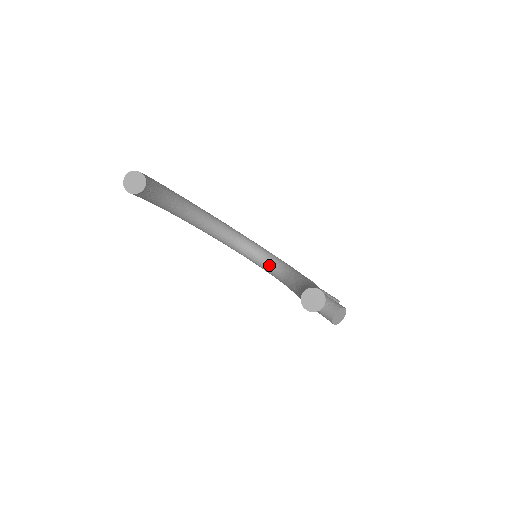
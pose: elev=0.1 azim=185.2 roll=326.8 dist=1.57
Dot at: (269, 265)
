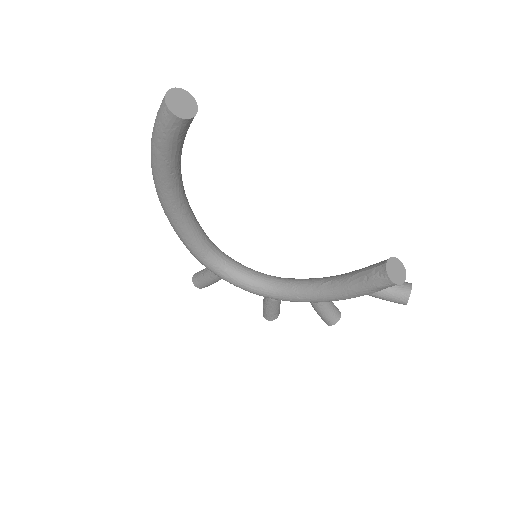
Dot at: (250, 277)
